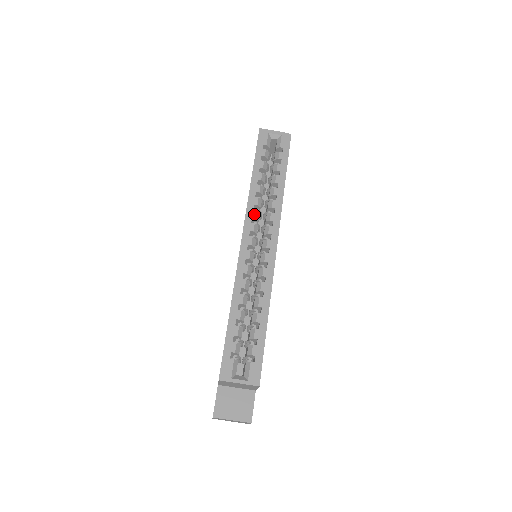
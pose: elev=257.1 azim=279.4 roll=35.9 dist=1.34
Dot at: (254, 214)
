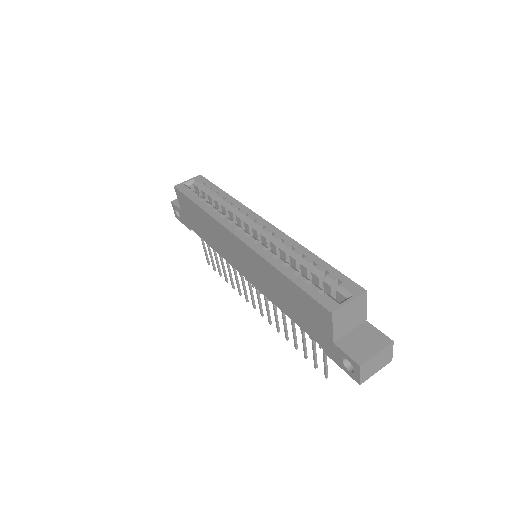
Dot at: (227, 219)
